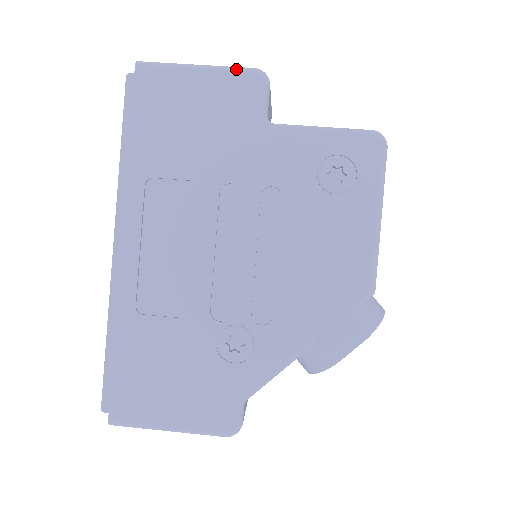
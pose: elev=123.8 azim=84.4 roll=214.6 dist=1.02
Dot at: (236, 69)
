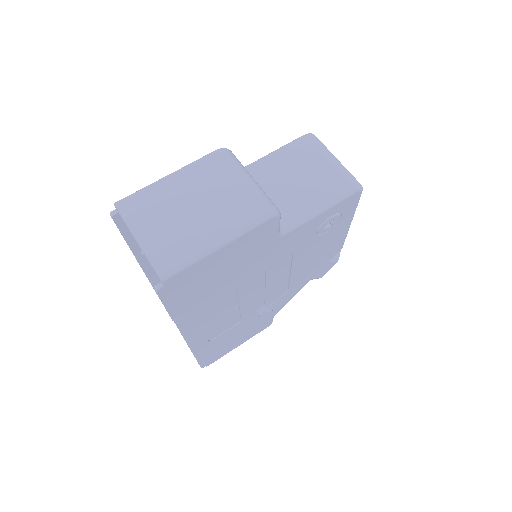
Dot at: (254, 227)
